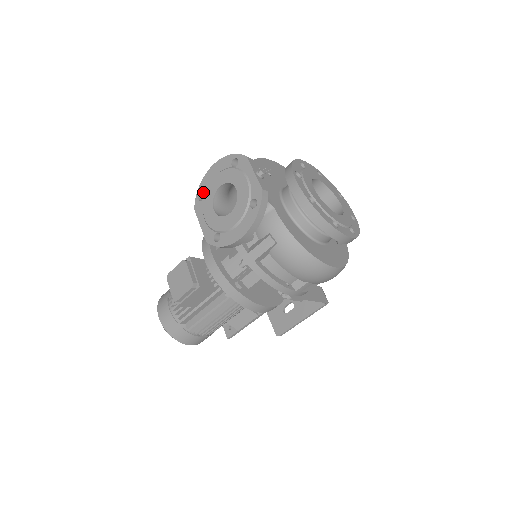
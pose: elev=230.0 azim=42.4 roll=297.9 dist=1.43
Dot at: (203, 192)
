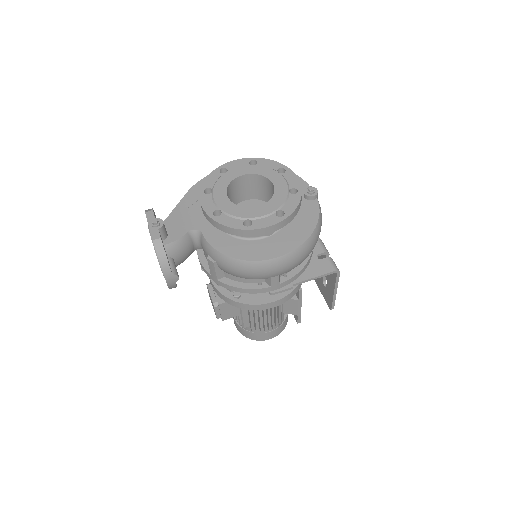
Dot at: occluded
